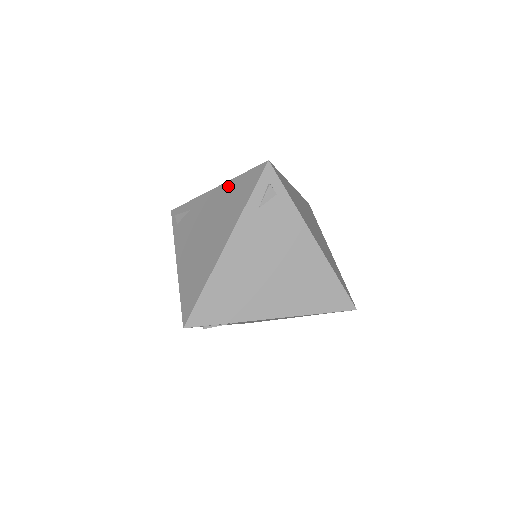
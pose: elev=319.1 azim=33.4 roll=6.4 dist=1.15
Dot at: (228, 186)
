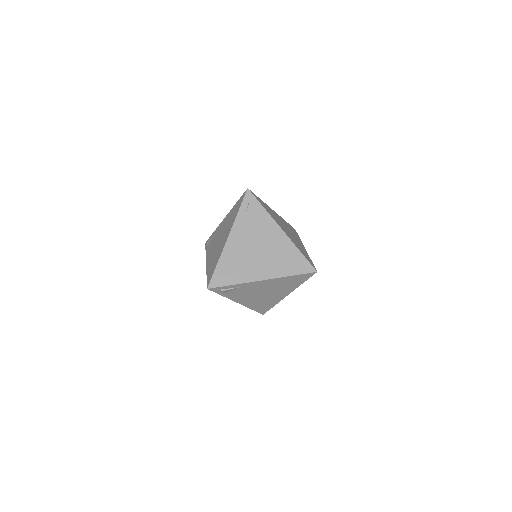
Dot at: (231, 211)
